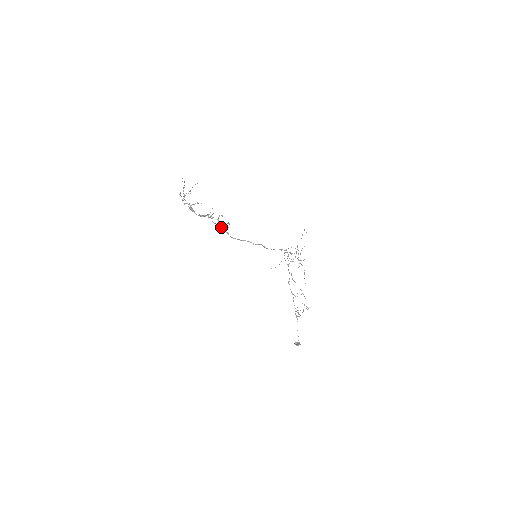
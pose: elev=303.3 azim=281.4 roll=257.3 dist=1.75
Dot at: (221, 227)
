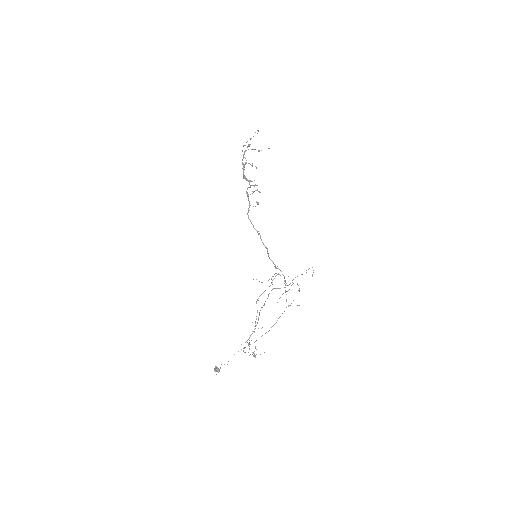
Dot at: occluded
